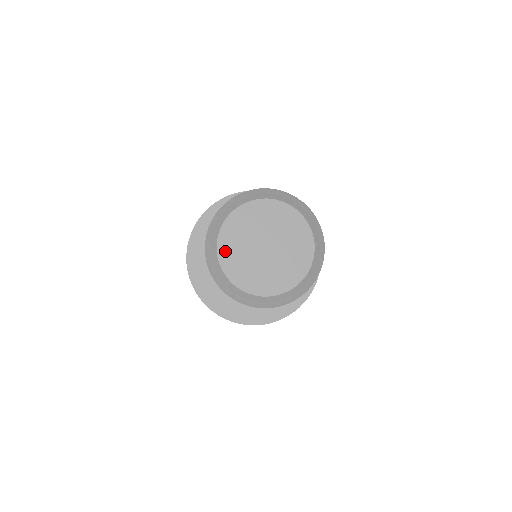
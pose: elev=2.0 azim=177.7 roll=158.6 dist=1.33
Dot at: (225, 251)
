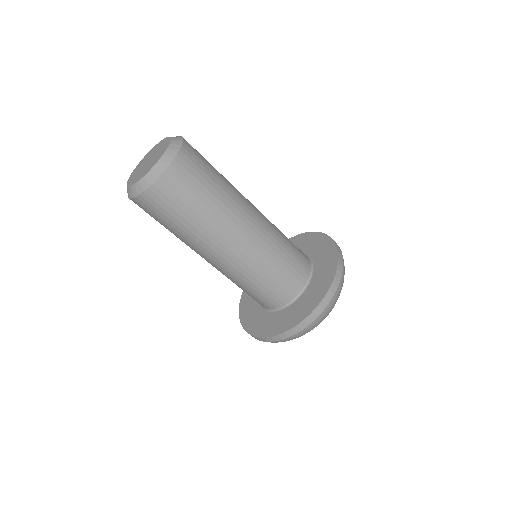
Dot at: (130, 180)
